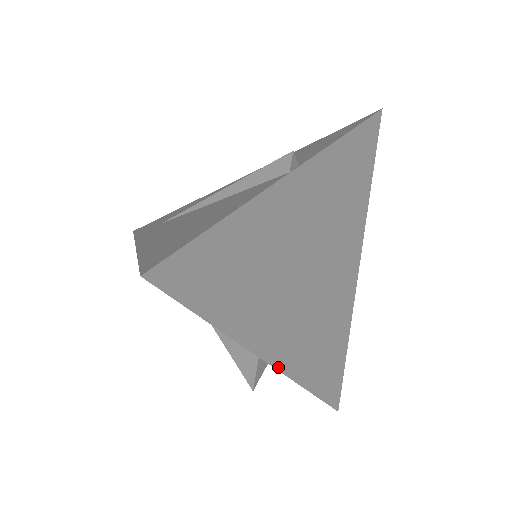
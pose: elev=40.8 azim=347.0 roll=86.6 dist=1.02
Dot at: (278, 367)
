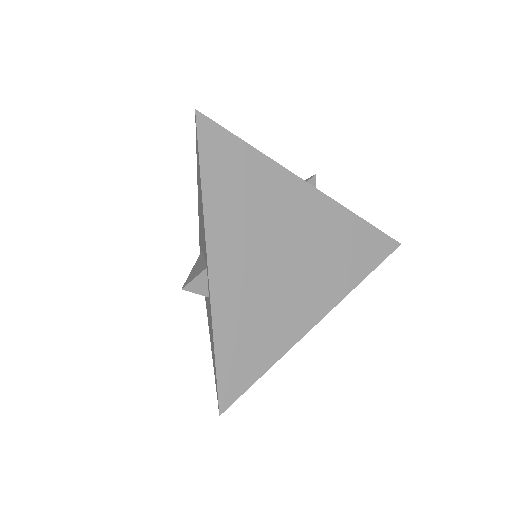
Dot at: (210, 276)
